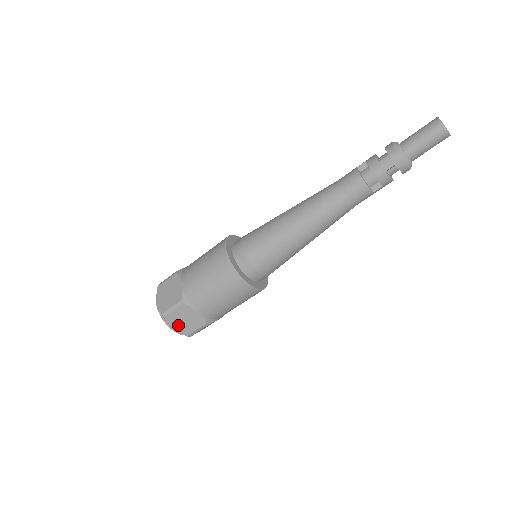
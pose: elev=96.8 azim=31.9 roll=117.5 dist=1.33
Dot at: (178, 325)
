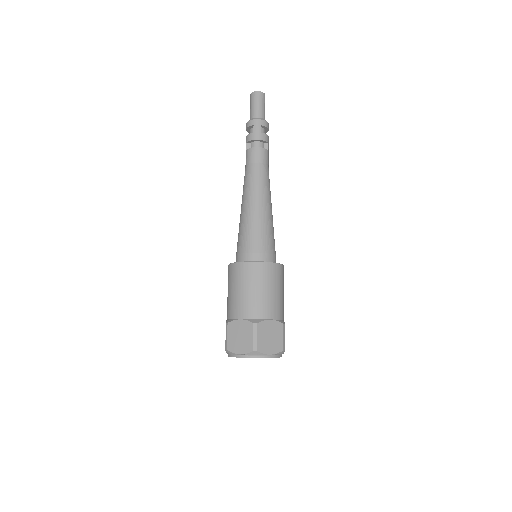
Dot at: (270, 347)
